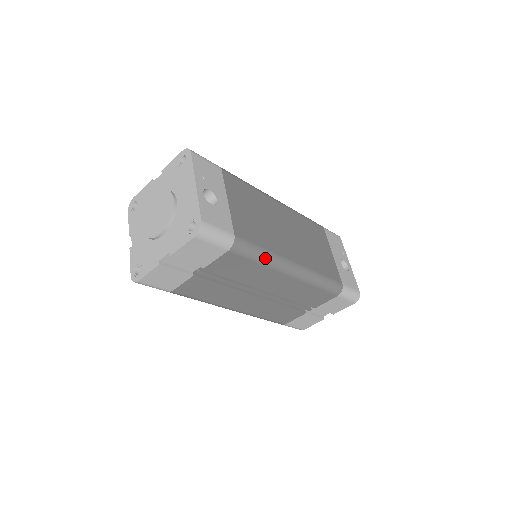
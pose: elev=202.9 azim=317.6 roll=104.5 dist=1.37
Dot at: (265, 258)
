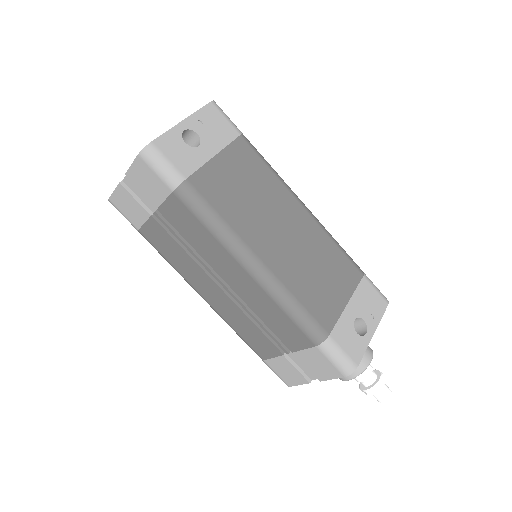
Dot at: (216, 226)
